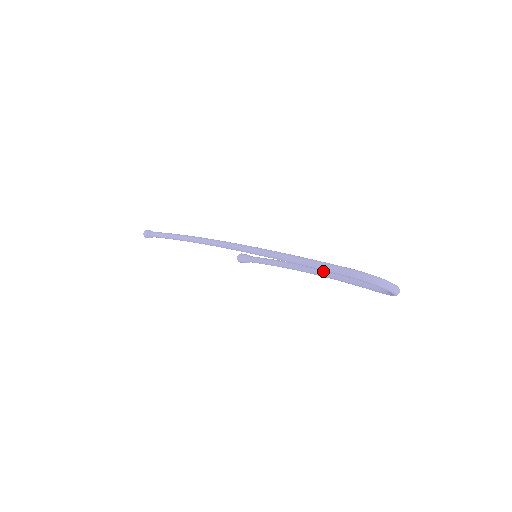
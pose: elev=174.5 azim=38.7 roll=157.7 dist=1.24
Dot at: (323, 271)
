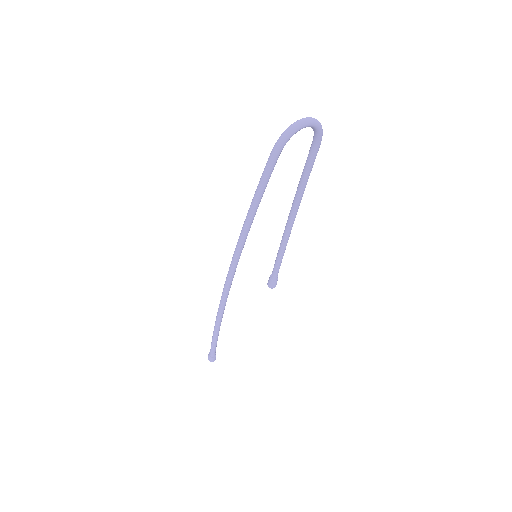
Dot at: (294, 199)
